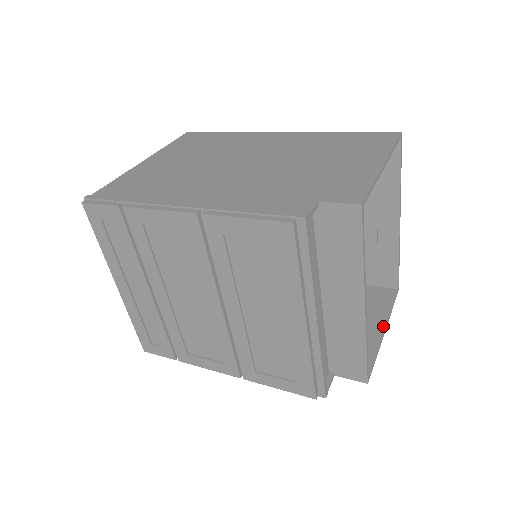
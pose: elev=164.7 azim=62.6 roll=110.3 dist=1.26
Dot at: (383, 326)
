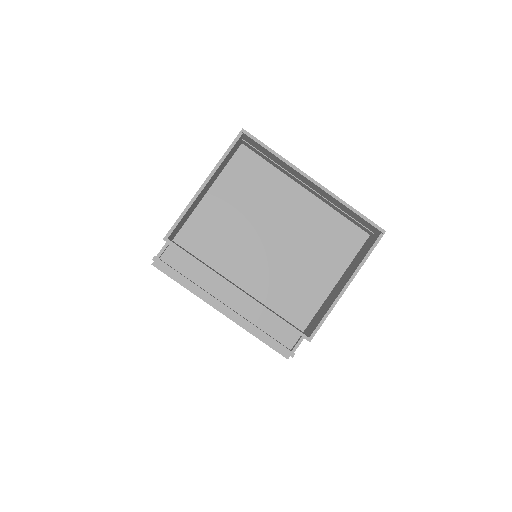
Dot at: (346, 281)
